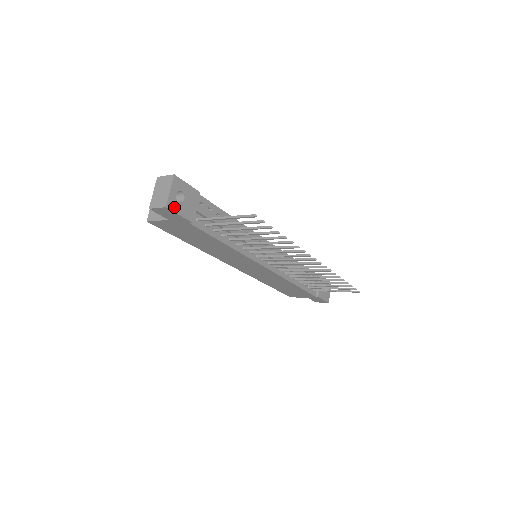
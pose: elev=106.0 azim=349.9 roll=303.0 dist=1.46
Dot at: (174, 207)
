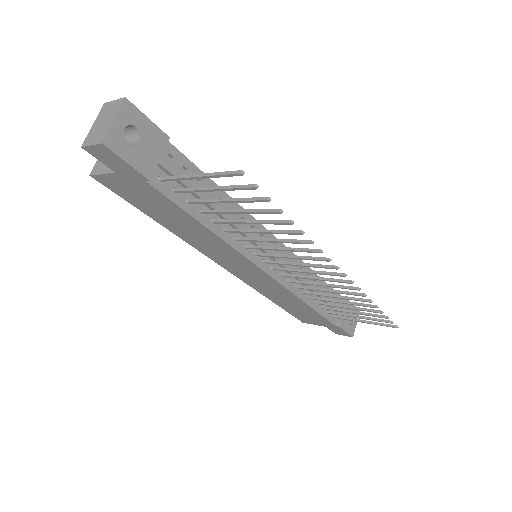
Dot at: (118, 147)
